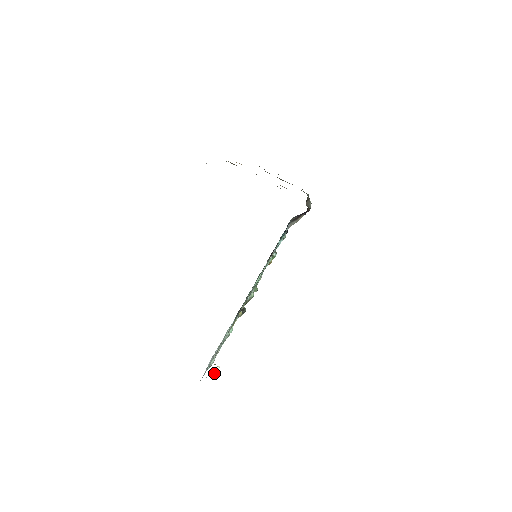
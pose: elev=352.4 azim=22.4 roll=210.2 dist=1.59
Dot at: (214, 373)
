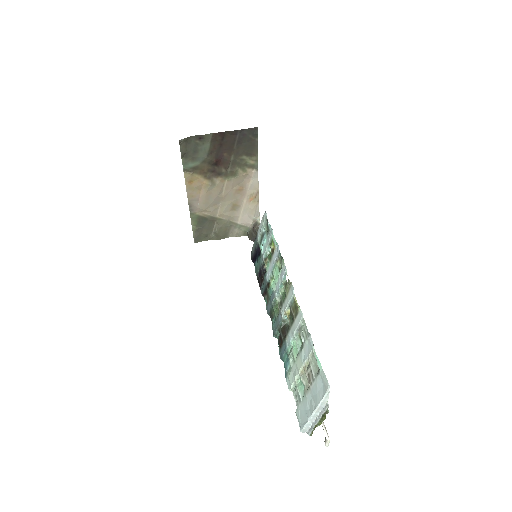
Dot at: occluded
